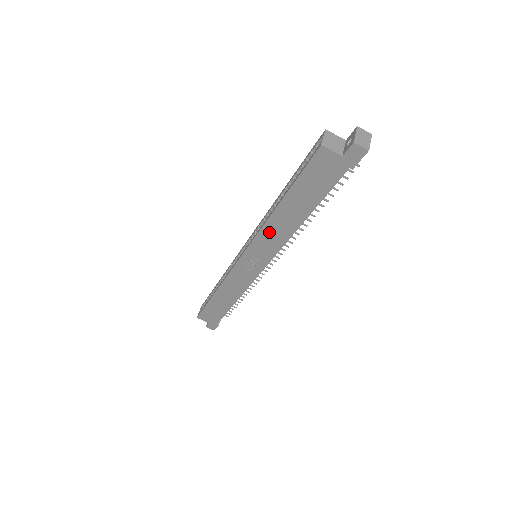
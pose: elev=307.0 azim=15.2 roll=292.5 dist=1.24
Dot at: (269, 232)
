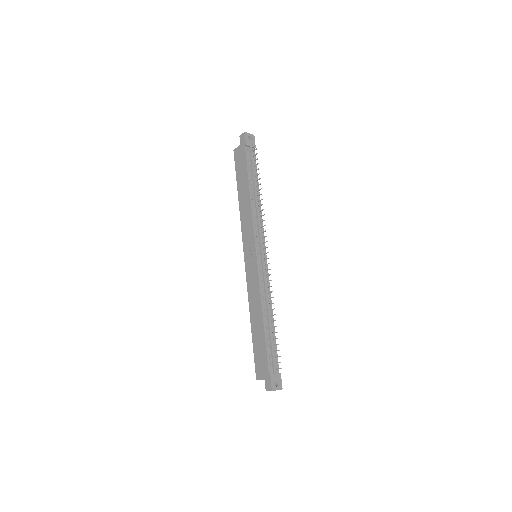
Dot at: (244, 219)
